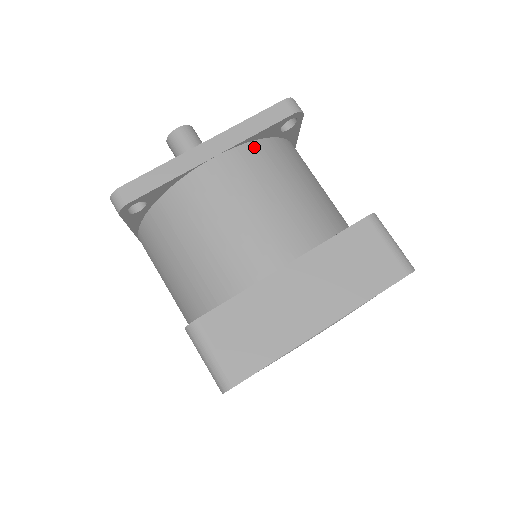
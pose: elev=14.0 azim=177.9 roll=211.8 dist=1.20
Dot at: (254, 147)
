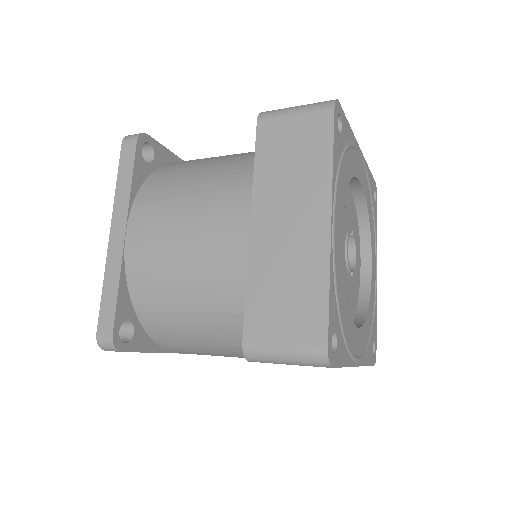
Dot at: (142, 194)
